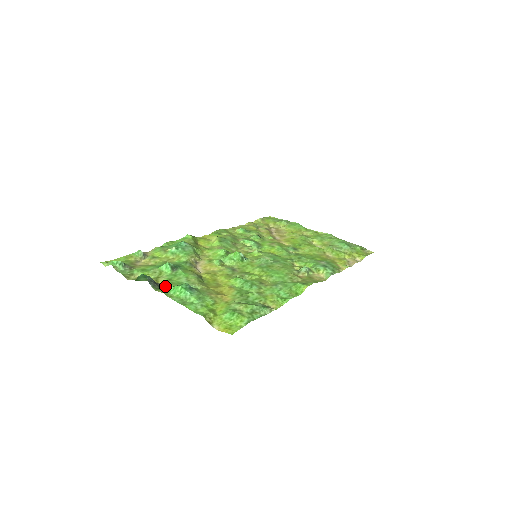
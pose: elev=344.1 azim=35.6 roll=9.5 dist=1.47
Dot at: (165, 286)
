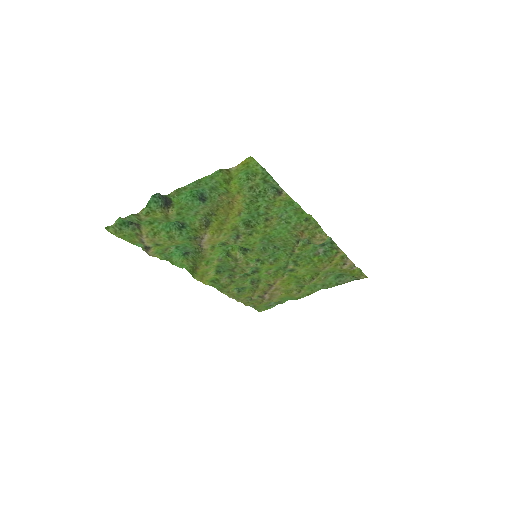
Dot at: (176, 204)
